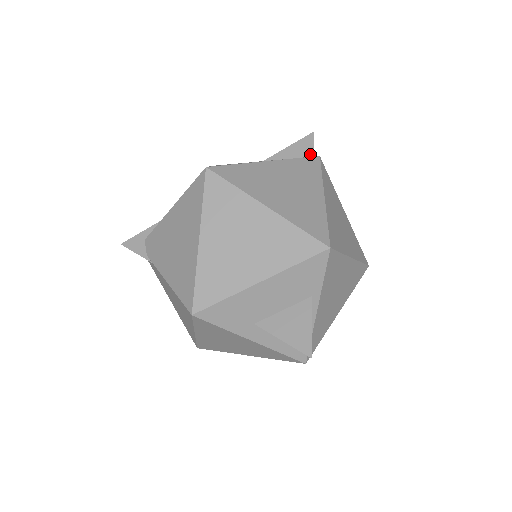
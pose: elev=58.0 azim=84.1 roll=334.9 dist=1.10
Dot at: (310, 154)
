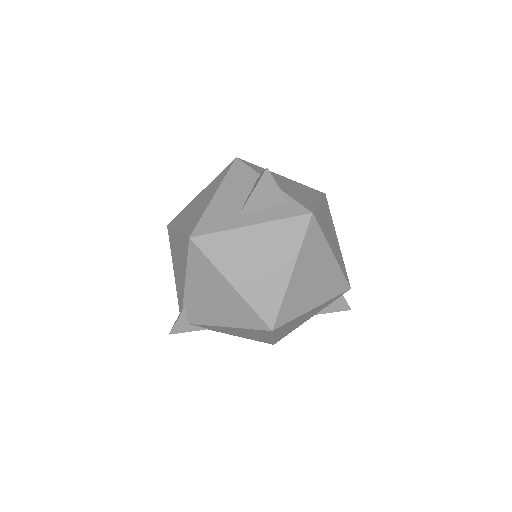
Dot at: occluded
